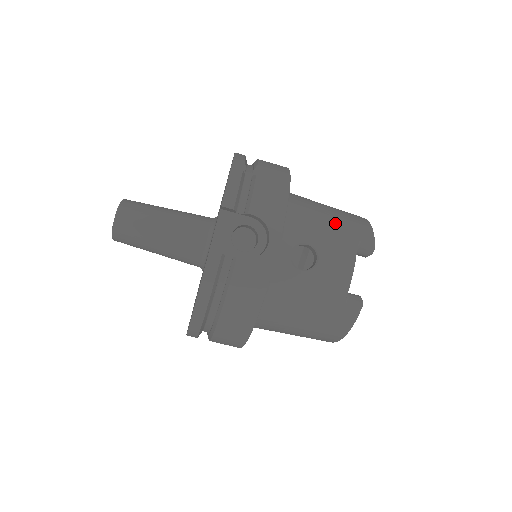
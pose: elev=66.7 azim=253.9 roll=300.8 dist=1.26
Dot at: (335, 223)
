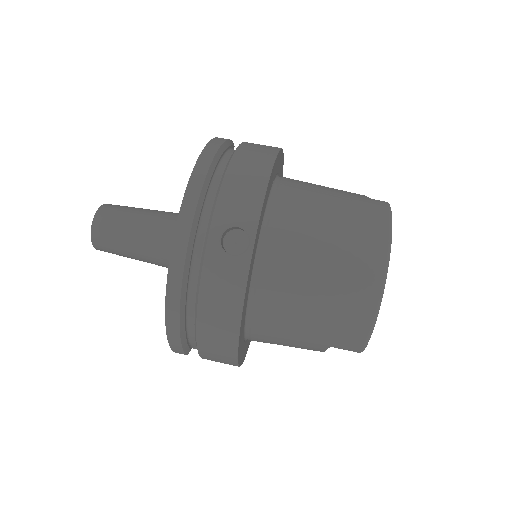
Dot at: occluded
